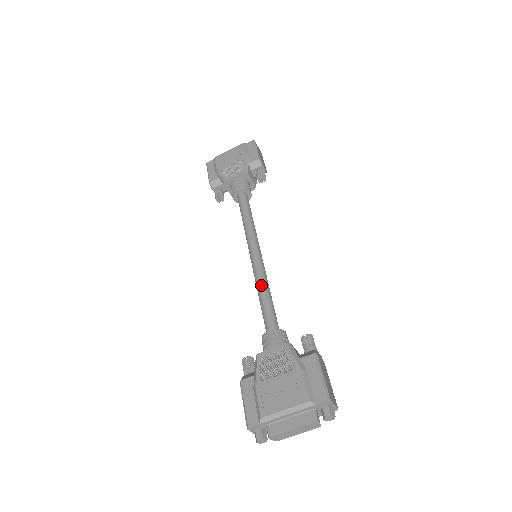
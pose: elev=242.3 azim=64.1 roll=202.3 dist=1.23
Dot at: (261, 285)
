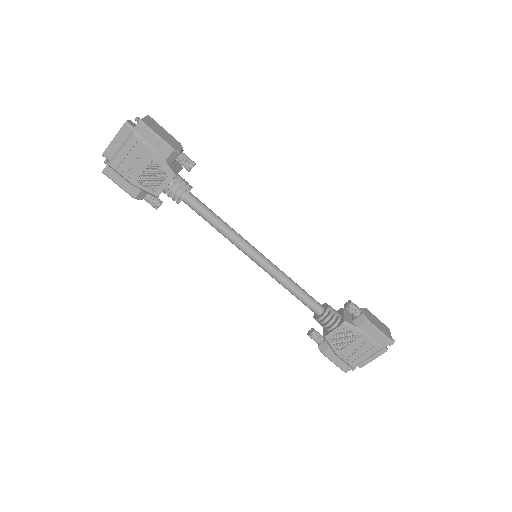
Dot at: (285, 284)
